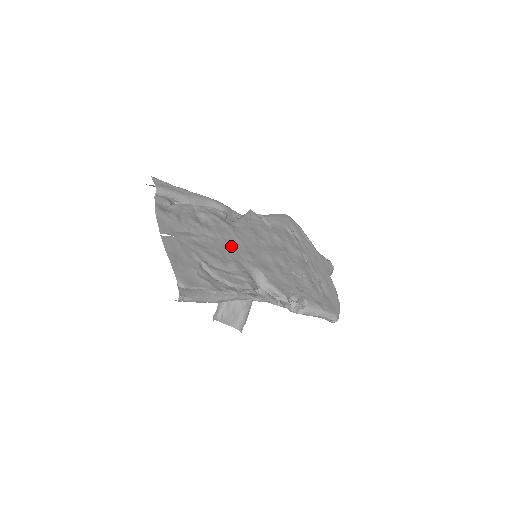
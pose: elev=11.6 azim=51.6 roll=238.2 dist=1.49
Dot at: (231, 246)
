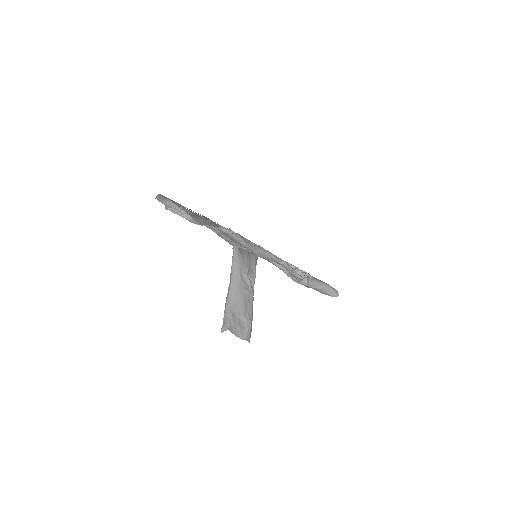
Dot at: occluded
